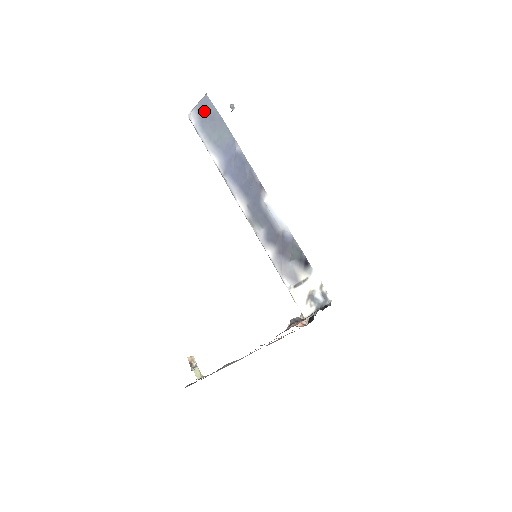
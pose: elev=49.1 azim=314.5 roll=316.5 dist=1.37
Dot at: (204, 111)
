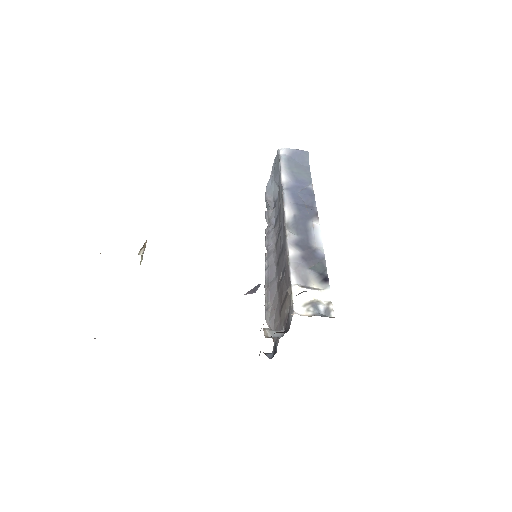
Dot at: (298, 155)
